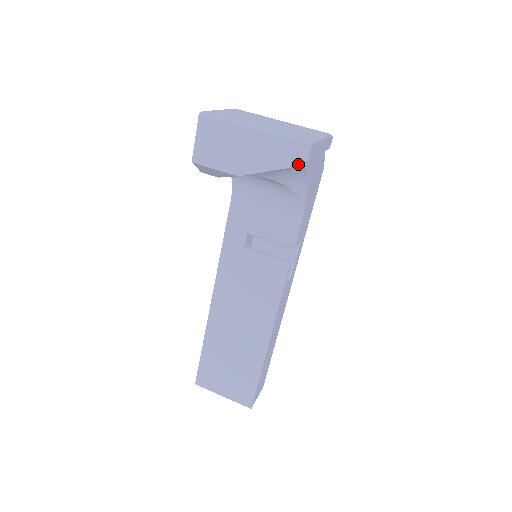
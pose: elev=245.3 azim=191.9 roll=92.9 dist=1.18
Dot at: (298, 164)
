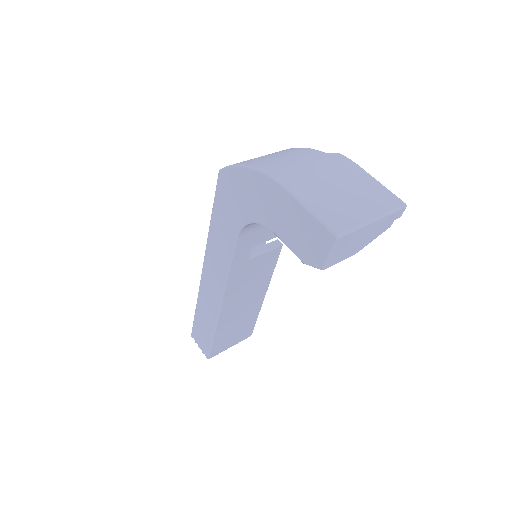
Dot at: occluded
